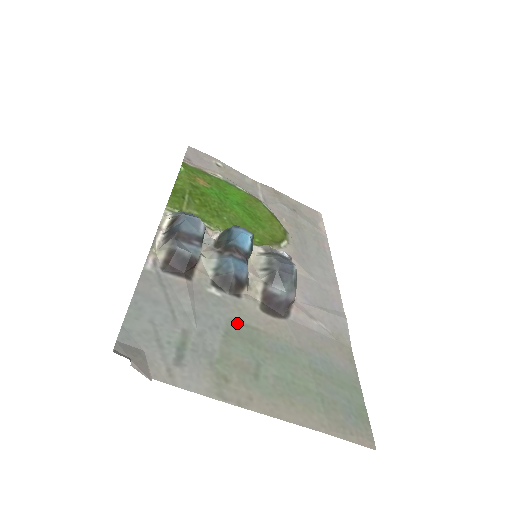
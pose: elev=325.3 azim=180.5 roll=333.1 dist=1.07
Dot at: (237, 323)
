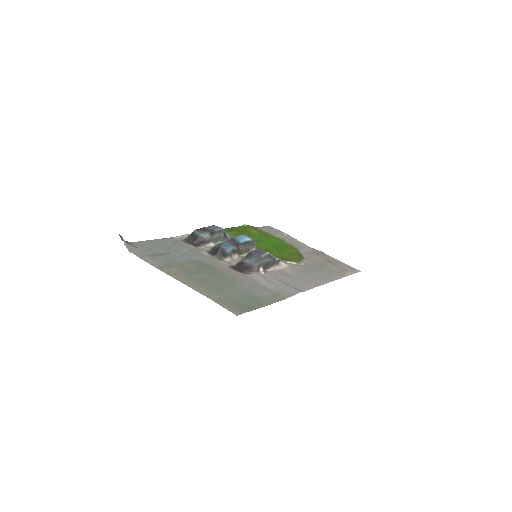
Dot at: (205, 263)
